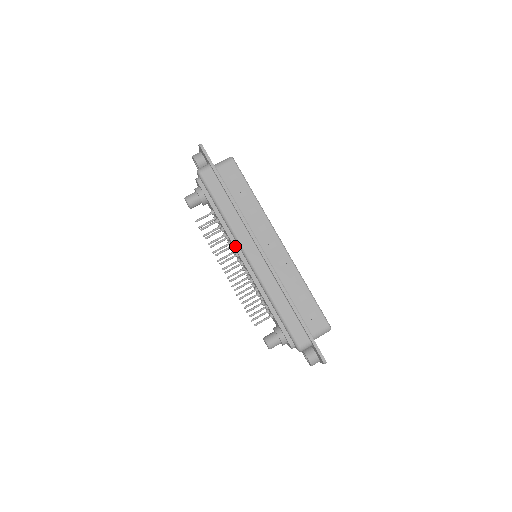
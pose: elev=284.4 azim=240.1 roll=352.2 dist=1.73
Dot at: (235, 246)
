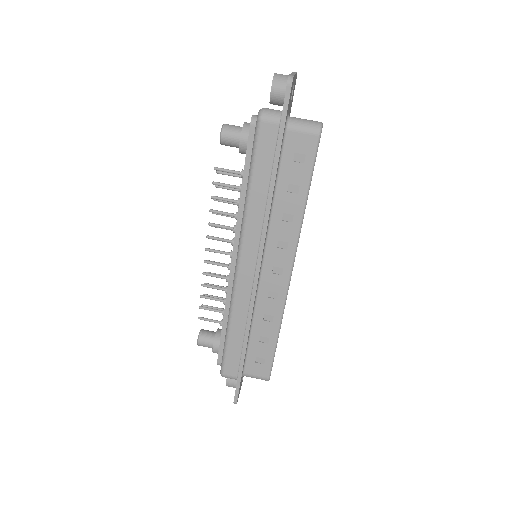
Dot at: (236, 236)
